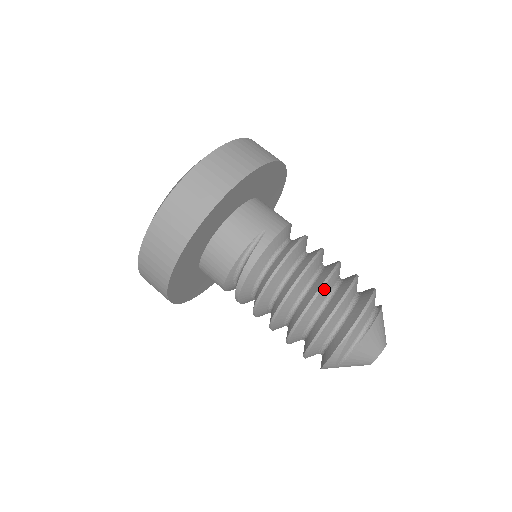
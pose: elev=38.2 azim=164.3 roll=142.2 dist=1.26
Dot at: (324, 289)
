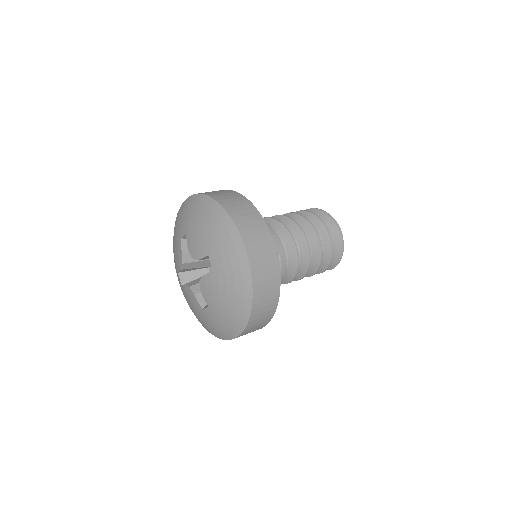
Dot at: (321, 247)
